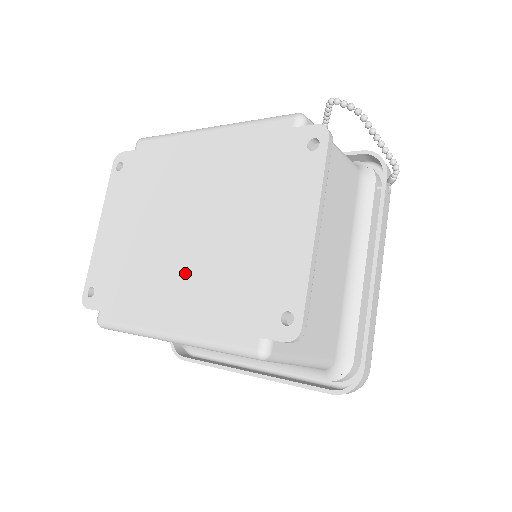
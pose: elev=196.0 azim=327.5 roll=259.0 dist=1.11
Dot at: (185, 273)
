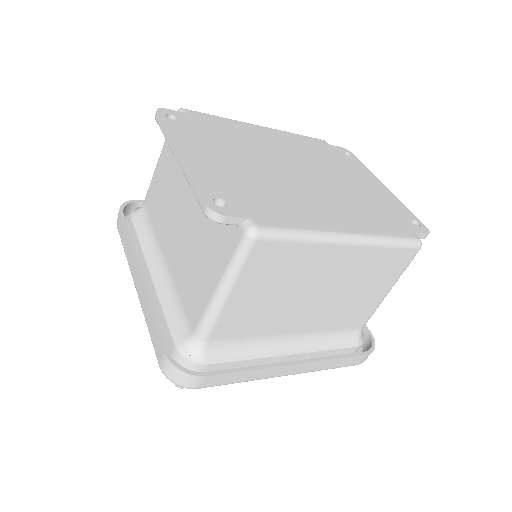
Dot at: (325, 197)
